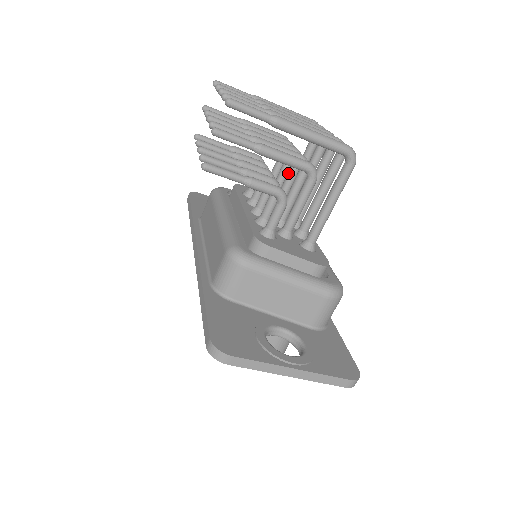
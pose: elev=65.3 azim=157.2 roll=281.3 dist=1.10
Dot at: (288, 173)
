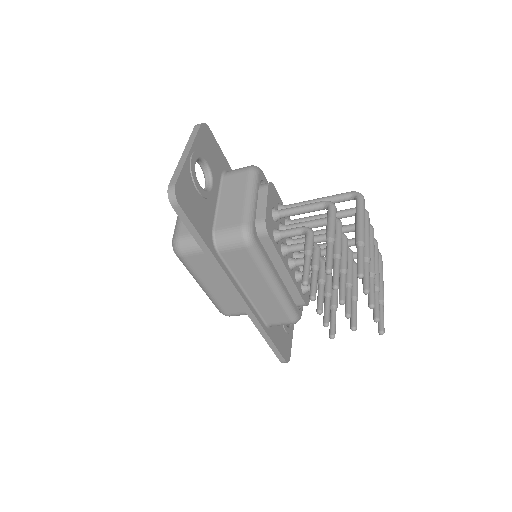
Dot at: occluded
